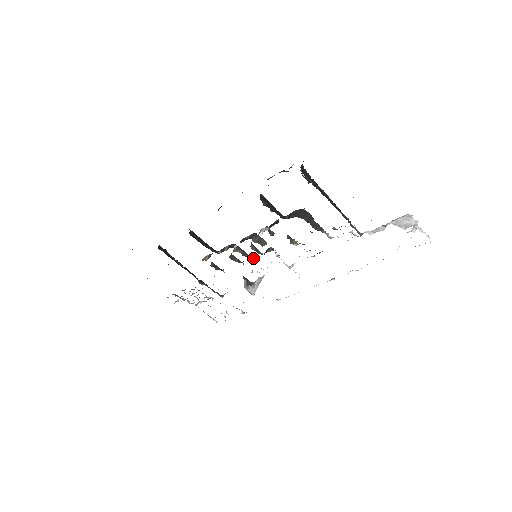
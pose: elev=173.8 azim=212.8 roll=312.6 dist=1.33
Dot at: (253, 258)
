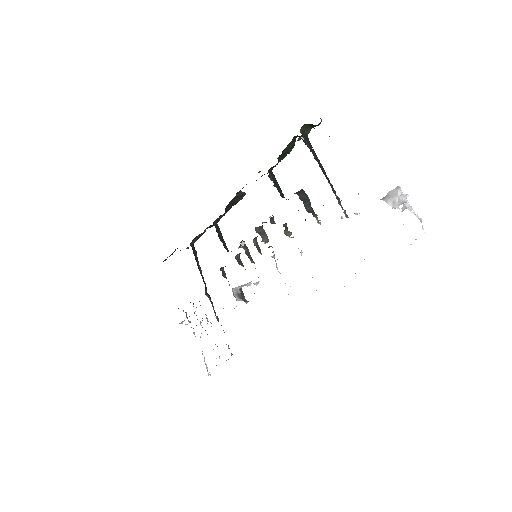
Dot at: (254, 262)
